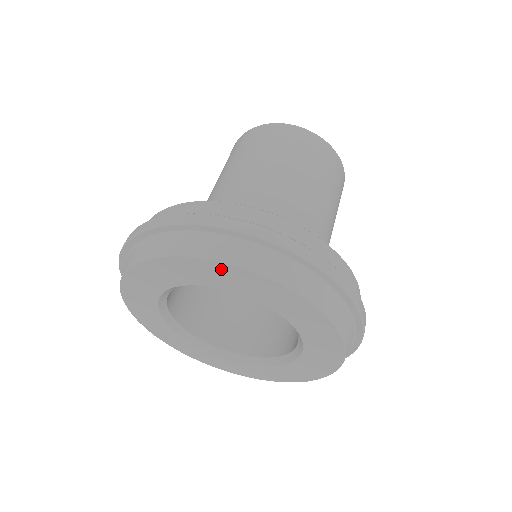
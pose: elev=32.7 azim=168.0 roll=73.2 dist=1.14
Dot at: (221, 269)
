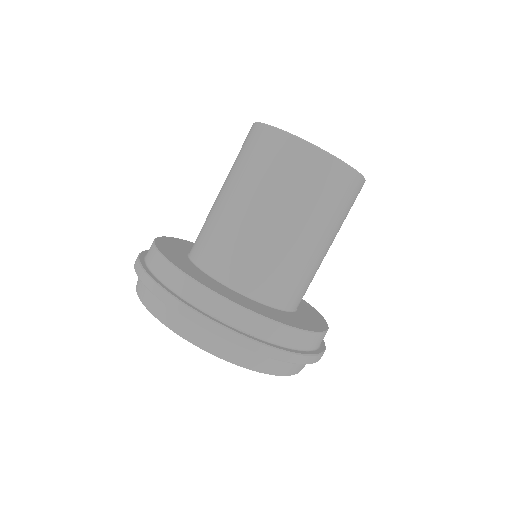
Dot at: occluded
